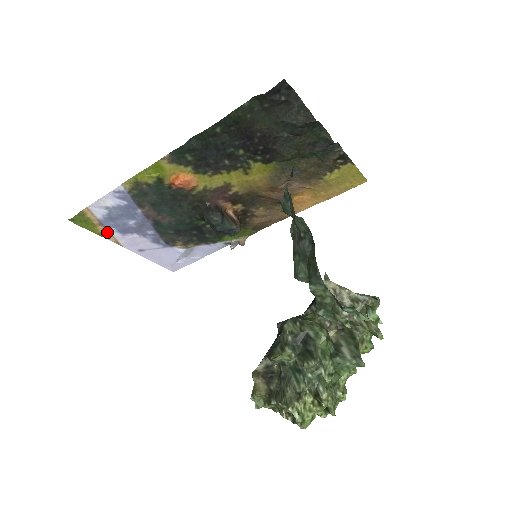
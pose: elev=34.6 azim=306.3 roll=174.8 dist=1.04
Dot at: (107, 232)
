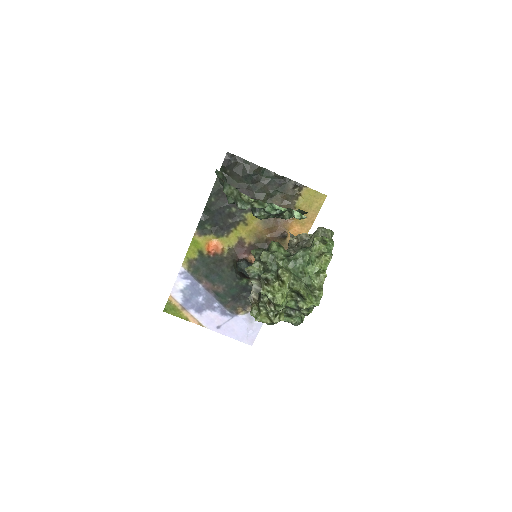
Dot at: (190, 315)
